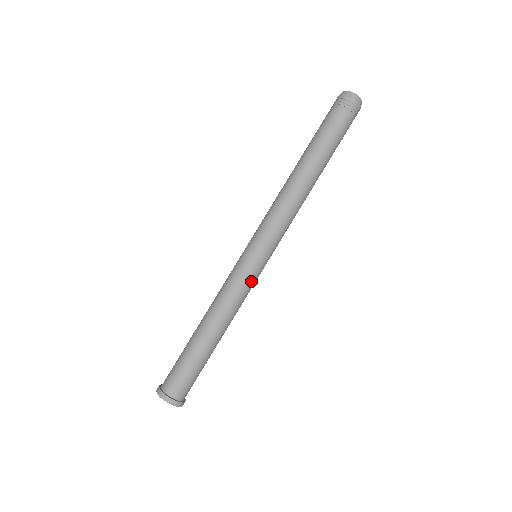
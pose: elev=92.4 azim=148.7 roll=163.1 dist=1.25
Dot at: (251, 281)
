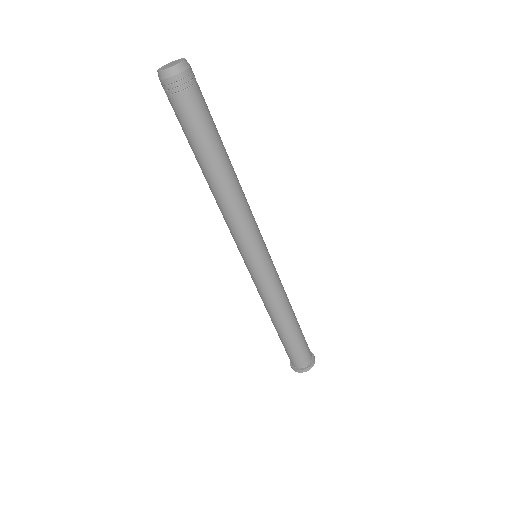
Dot at: (272, 278)
